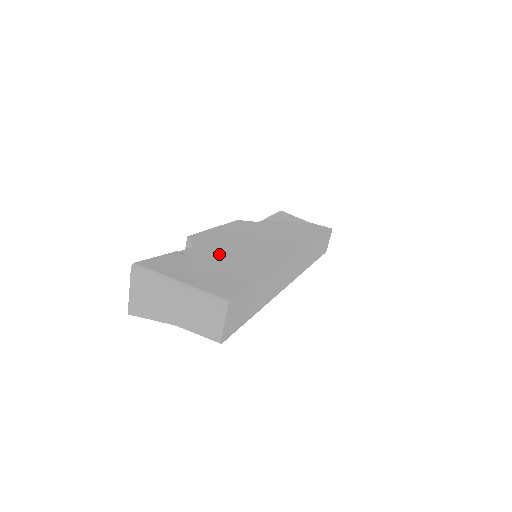
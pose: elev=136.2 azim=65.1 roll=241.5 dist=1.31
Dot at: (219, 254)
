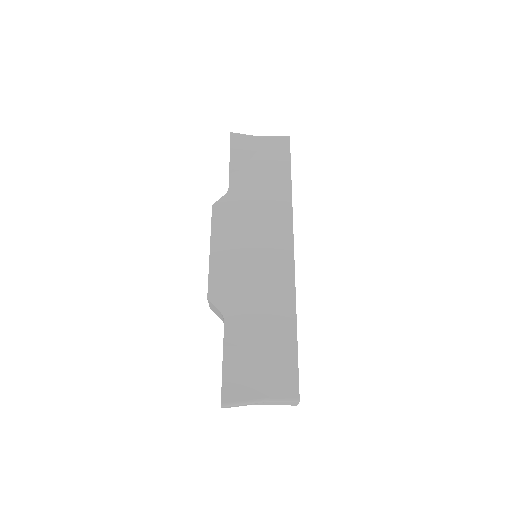
Dot at: (249, 317)
